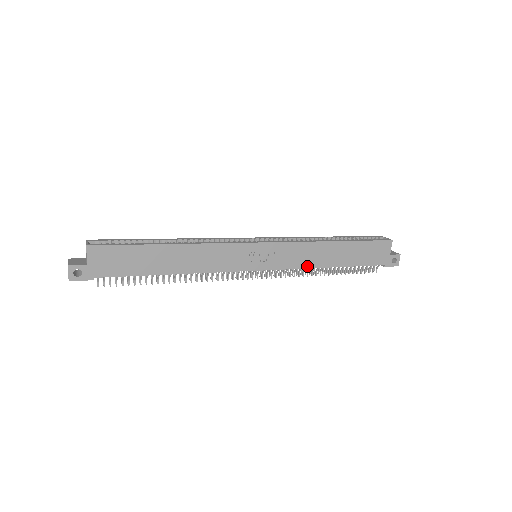
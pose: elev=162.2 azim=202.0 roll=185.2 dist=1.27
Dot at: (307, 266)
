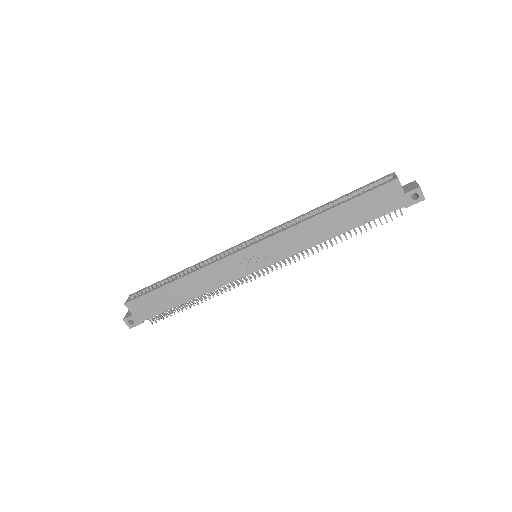
Dot at: (307, 247)
